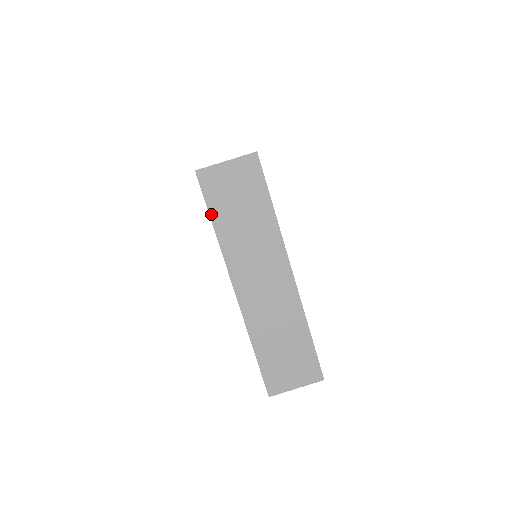
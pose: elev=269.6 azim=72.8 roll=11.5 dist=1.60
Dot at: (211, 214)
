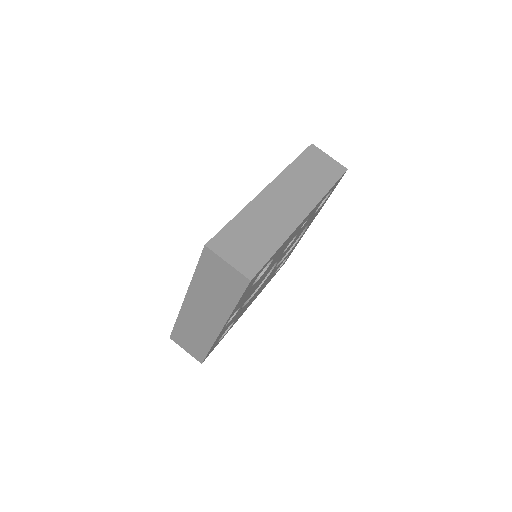
Dot at: (198, 268)
